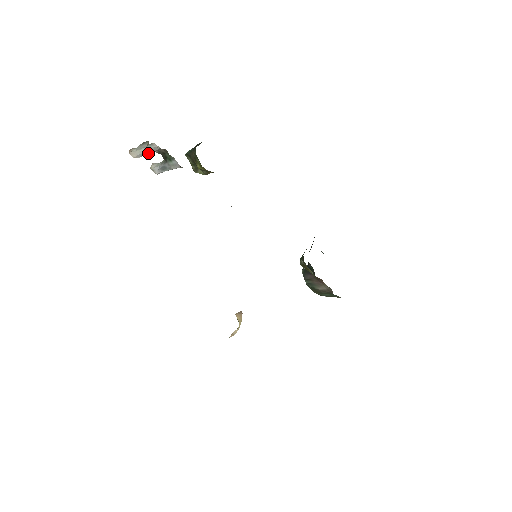
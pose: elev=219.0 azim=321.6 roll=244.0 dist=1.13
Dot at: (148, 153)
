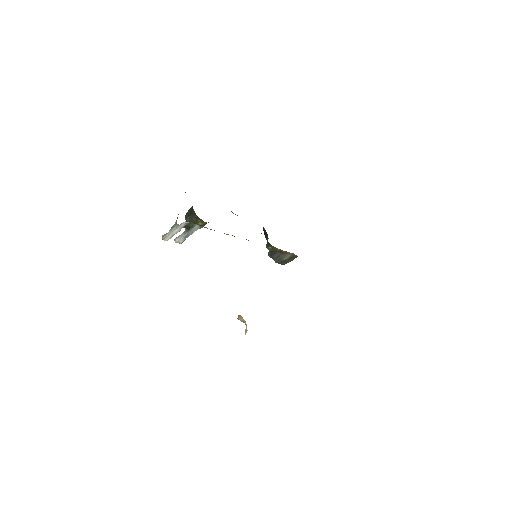
Dot at: (178, 231)
